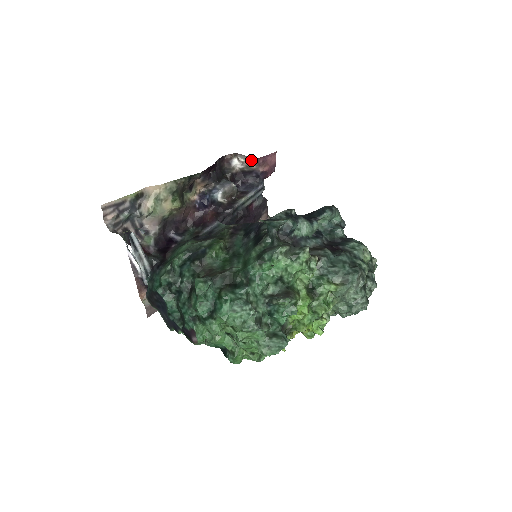
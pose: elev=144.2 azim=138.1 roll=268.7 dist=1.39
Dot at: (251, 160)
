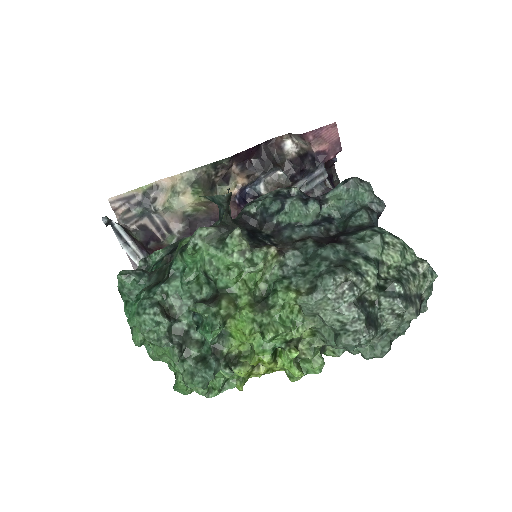
Dot at: (300, 138)
